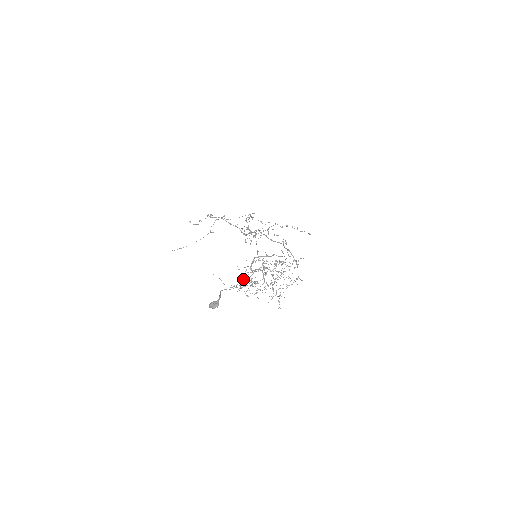
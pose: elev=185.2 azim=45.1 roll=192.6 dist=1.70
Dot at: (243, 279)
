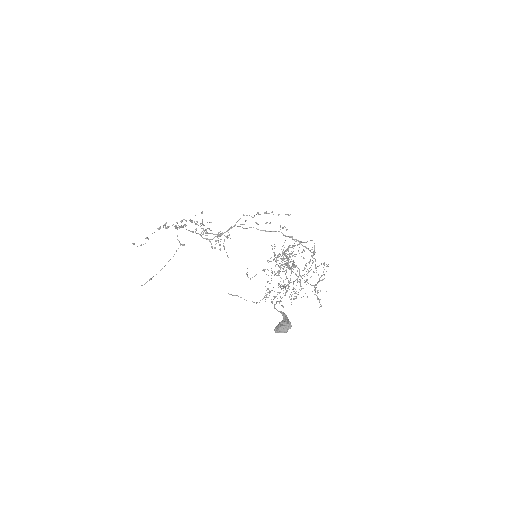
Dot at: occluded
